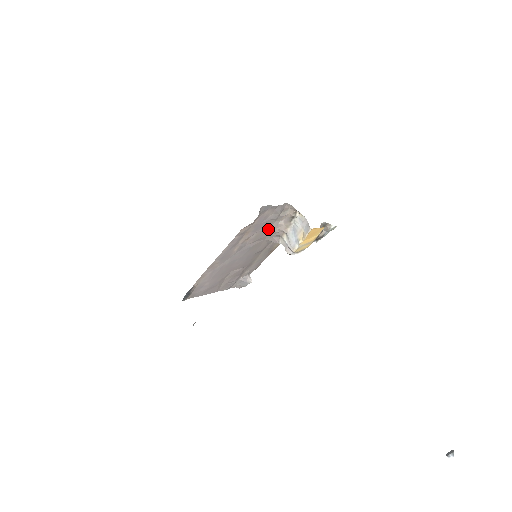
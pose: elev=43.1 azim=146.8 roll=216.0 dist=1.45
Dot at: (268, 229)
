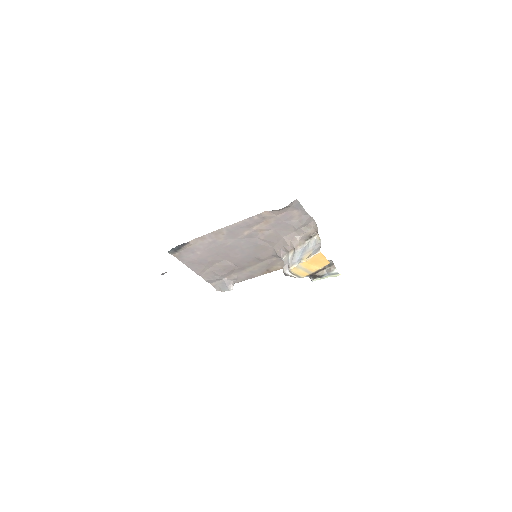
Dot at: (283, 236)
